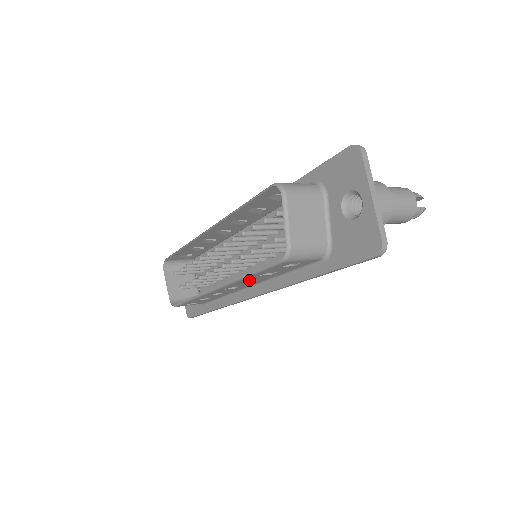
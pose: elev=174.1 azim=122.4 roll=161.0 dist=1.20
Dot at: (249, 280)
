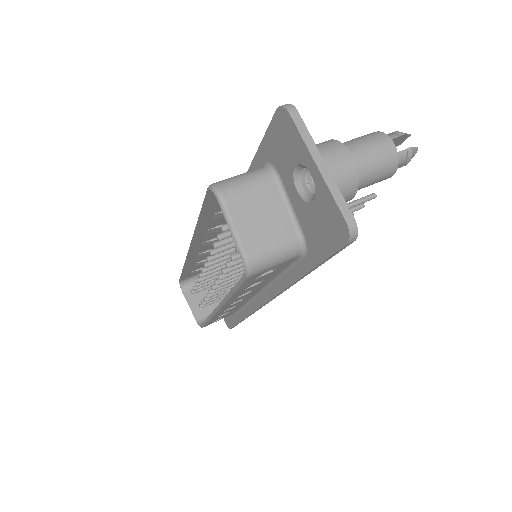
Dot at: (242, 294)
